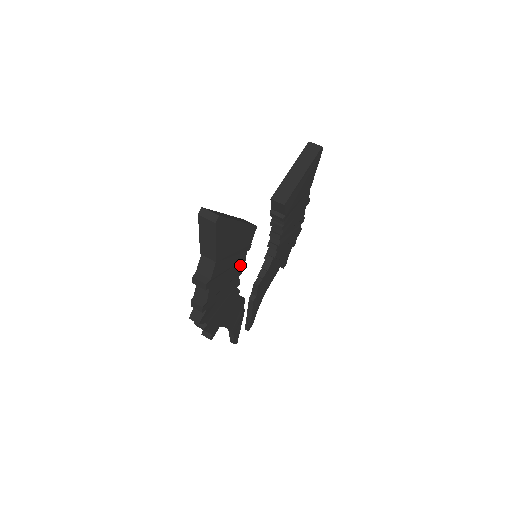
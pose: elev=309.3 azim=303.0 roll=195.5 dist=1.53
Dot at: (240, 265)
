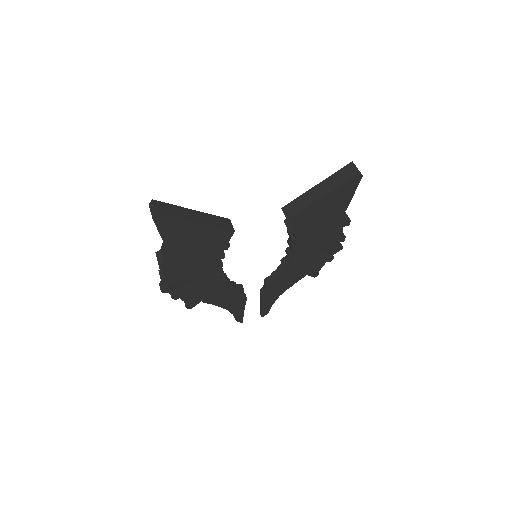
Dot at: (216, 259)
